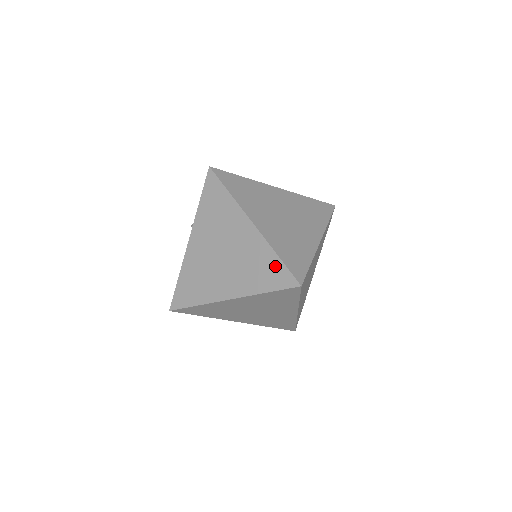
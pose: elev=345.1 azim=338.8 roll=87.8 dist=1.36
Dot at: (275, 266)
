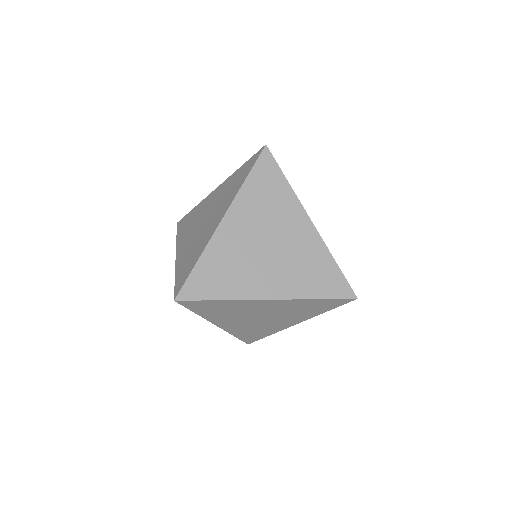
Dot at: occluded
